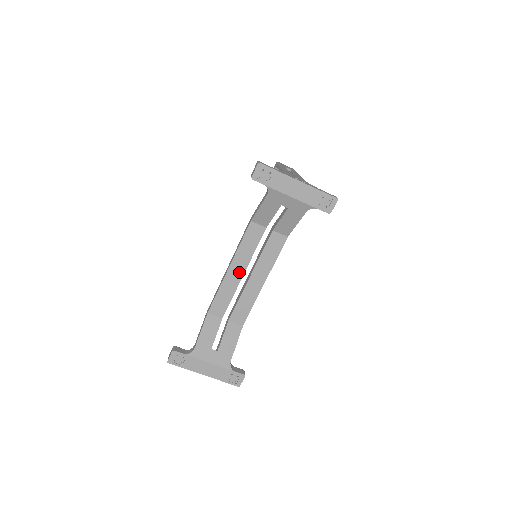
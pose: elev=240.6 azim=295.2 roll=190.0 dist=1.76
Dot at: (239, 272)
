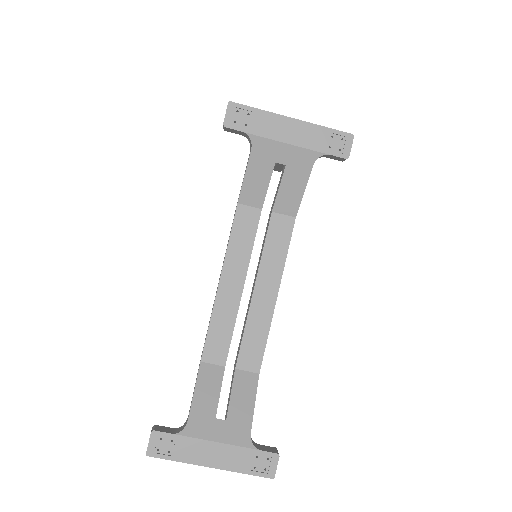
Dot at: (236, 285)
